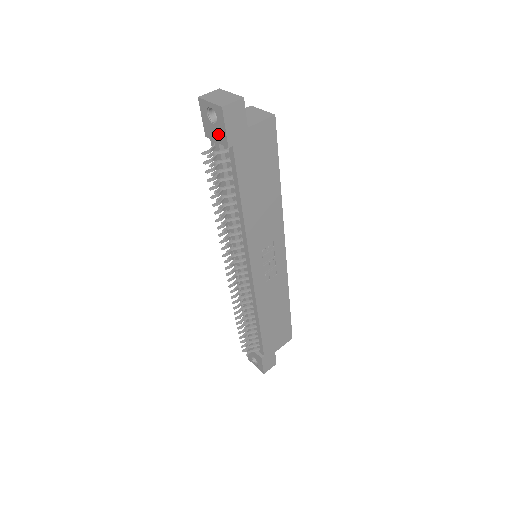
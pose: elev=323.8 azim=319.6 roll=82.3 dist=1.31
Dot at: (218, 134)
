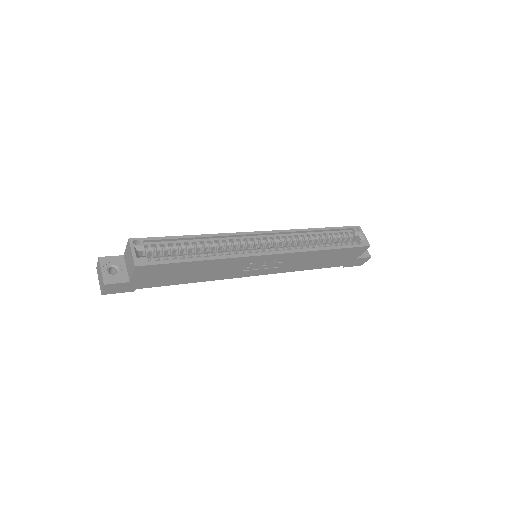
Dot at: occluded
